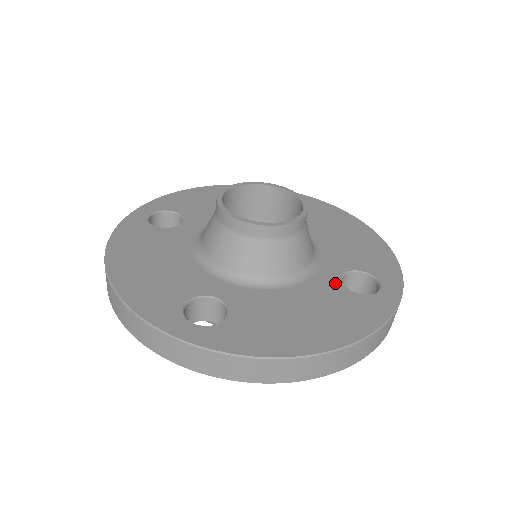
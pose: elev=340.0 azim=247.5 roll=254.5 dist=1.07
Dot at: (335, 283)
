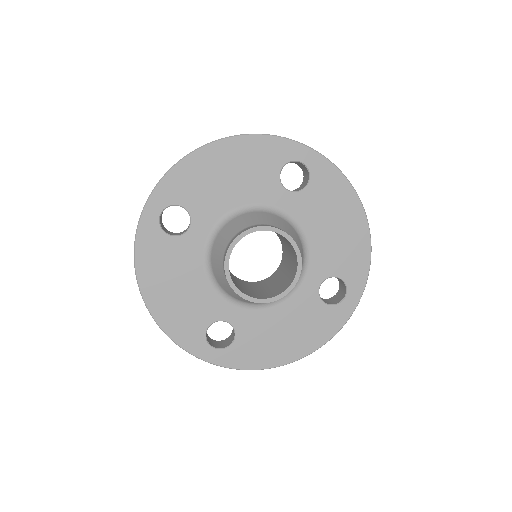
Dot at: (313, 295)
